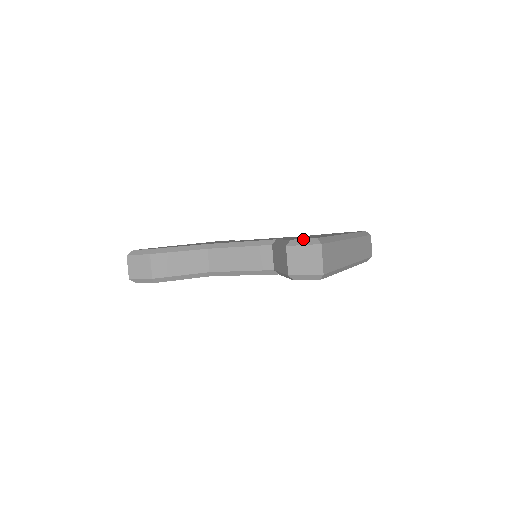
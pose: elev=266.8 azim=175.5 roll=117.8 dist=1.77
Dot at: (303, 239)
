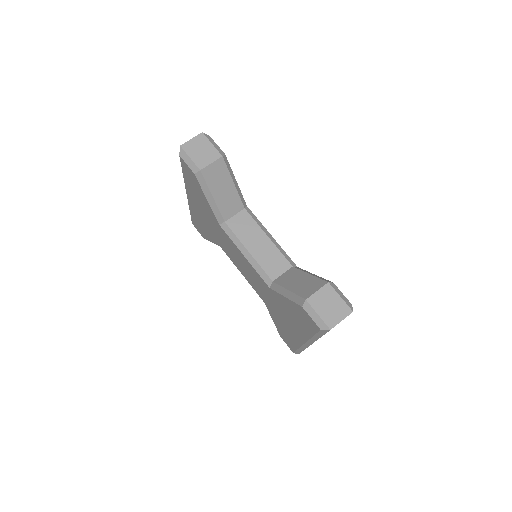
Dot at: (342, 293)
